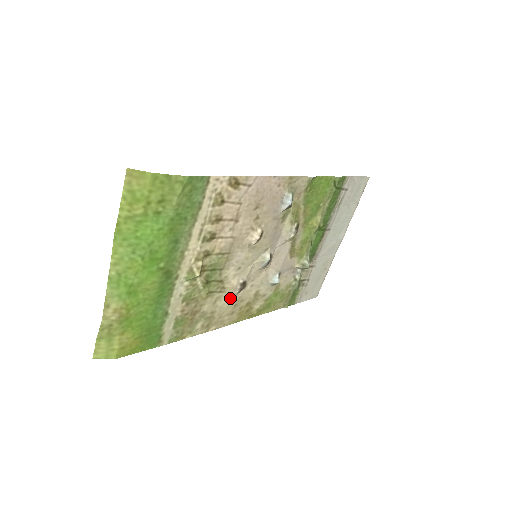
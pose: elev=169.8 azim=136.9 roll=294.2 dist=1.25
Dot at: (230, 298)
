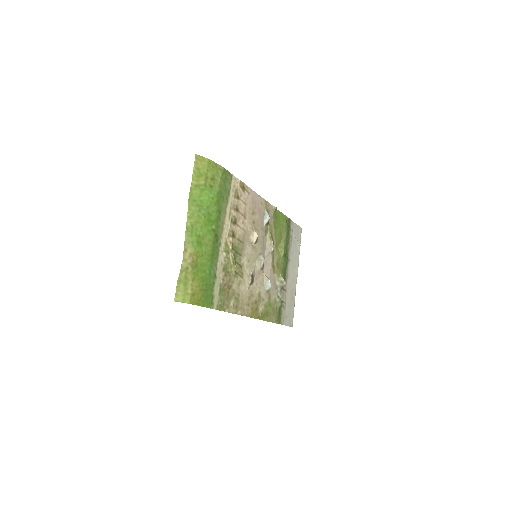
Dot at: (246, 288)
